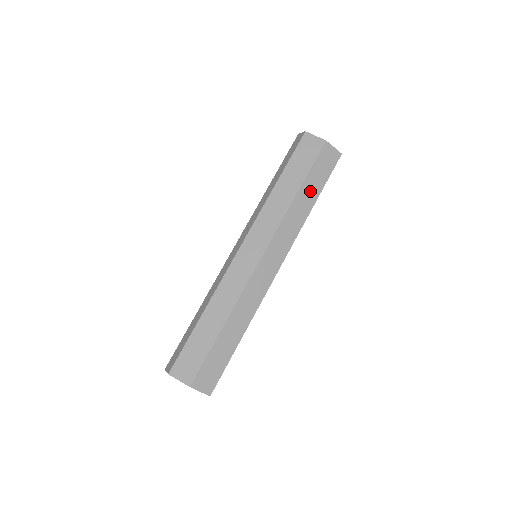
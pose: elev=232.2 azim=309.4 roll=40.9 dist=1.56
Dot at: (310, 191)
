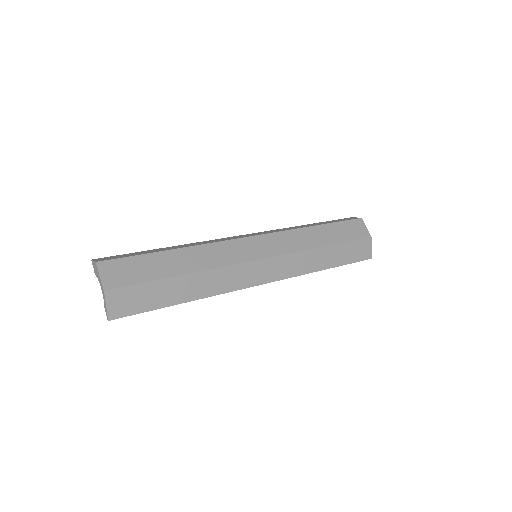
Dot at: (334, 256)
